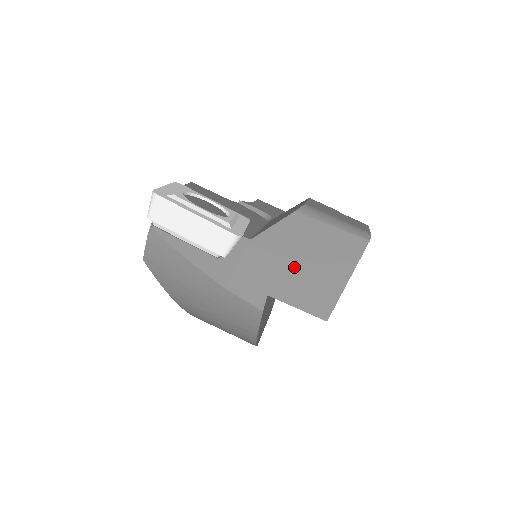
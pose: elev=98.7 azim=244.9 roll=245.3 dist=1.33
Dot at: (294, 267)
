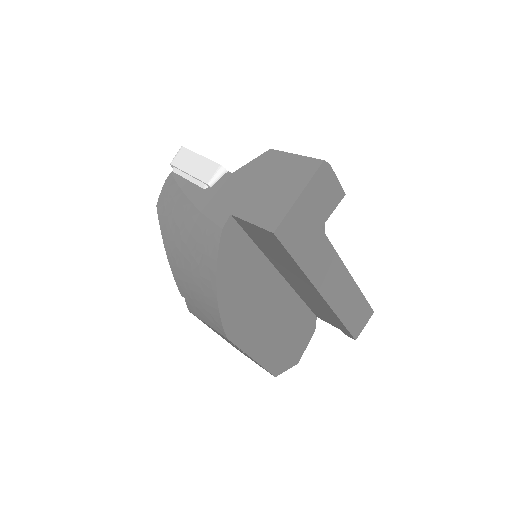
Dot at: (258, 189)
